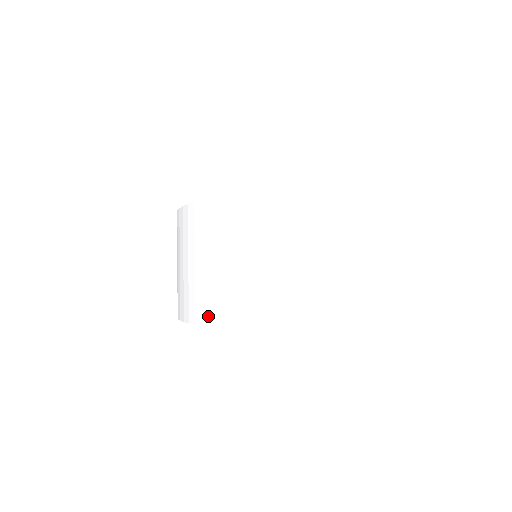
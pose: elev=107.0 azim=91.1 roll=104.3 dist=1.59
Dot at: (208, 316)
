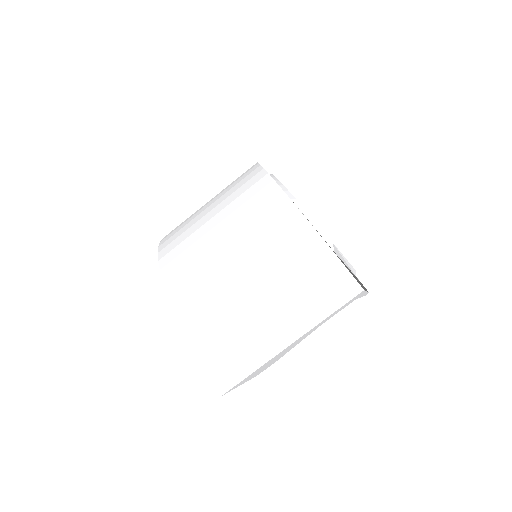
Dot at: (166, 249)
